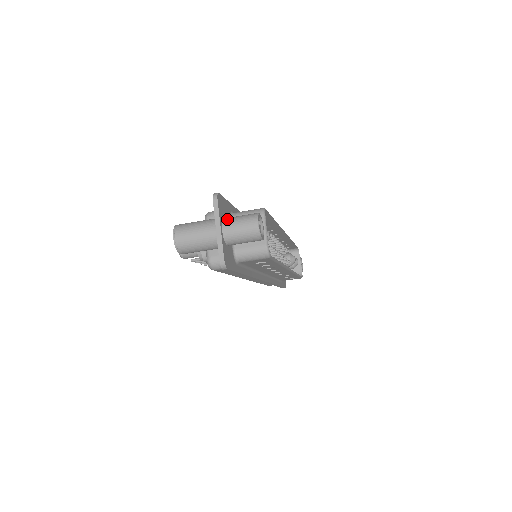
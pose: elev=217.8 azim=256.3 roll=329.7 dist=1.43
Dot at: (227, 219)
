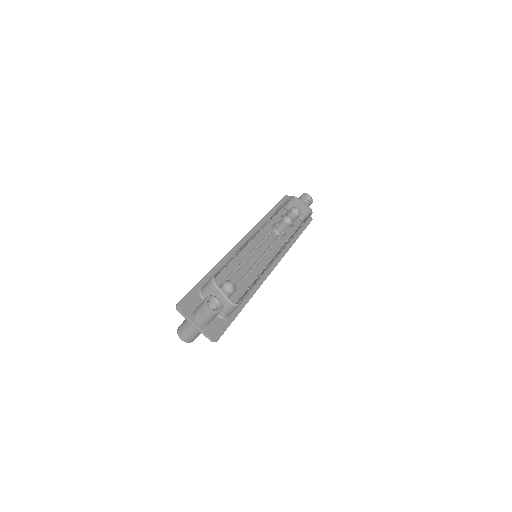
Dot at: (194, 314)
